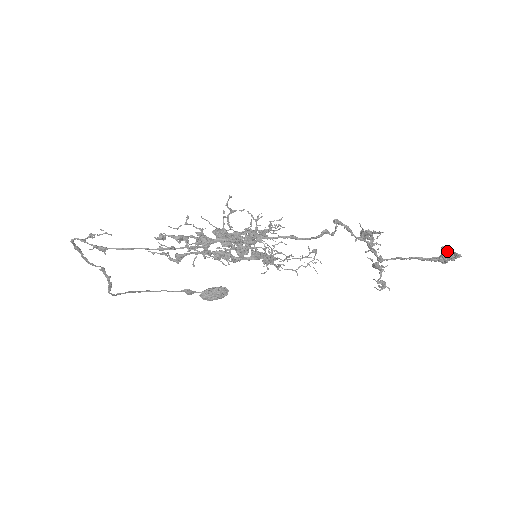
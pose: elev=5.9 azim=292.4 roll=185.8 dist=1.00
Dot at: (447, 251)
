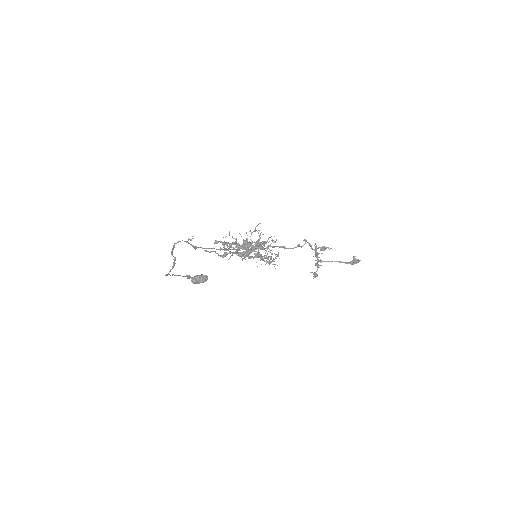
Dot at: (355, 259)
